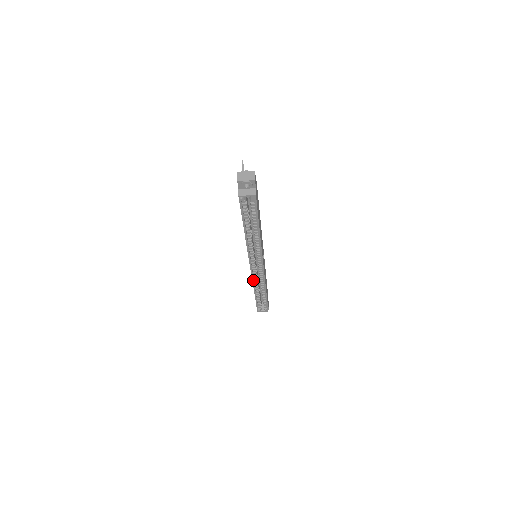
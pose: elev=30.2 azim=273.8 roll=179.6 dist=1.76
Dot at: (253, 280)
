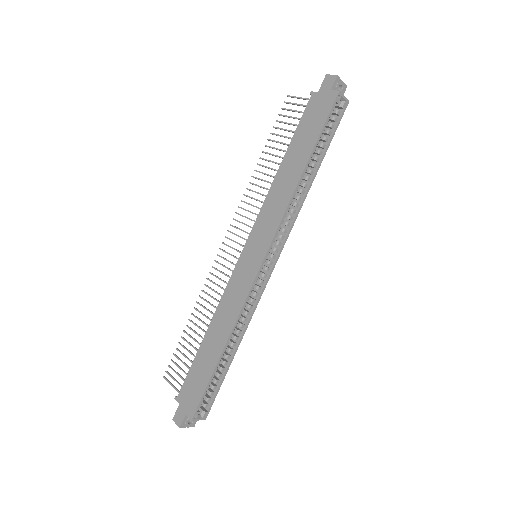
Dot at: (245, 303)
